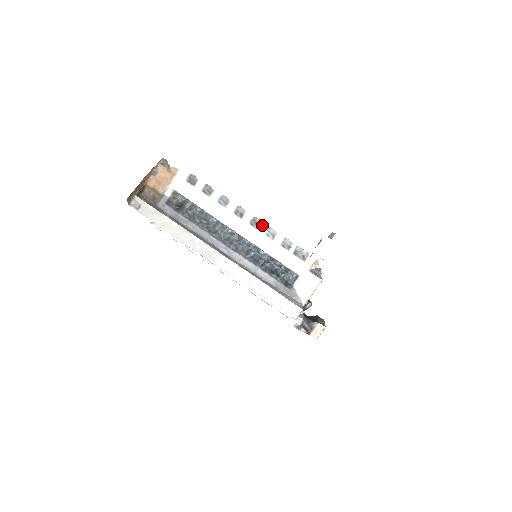
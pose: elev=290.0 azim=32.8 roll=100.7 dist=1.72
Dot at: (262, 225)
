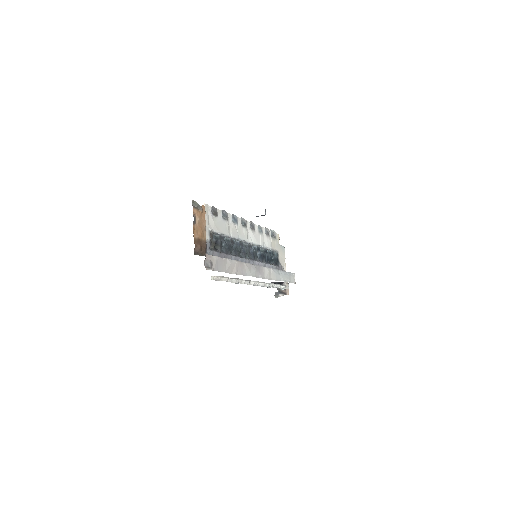
Dot at: (255, 225)
